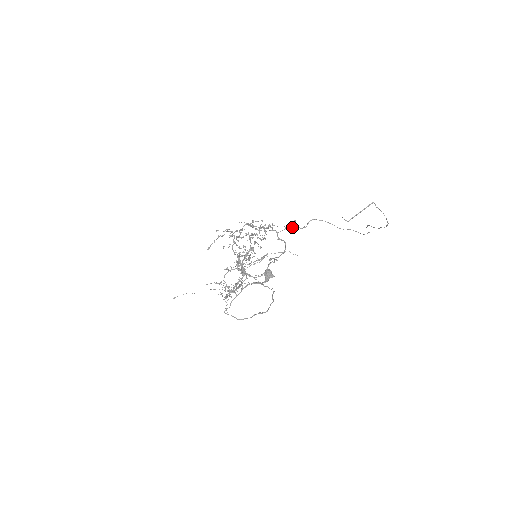
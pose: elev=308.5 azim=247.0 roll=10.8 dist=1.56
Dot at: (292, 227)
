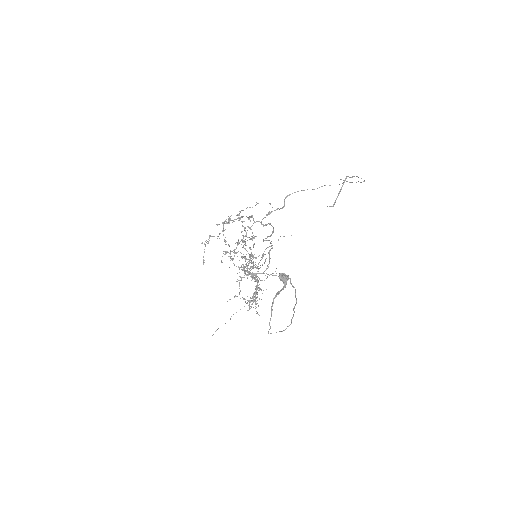
Dot at: (271, 211)
